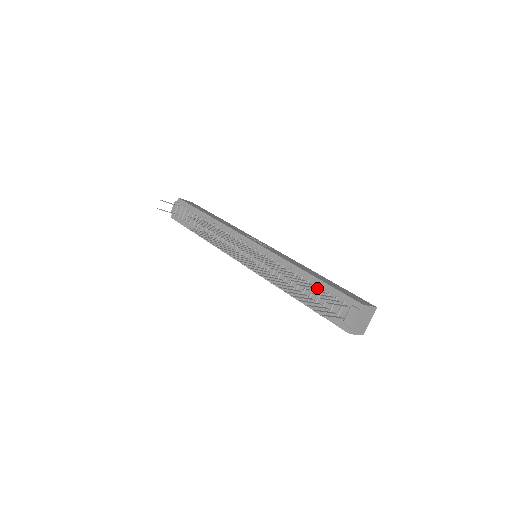
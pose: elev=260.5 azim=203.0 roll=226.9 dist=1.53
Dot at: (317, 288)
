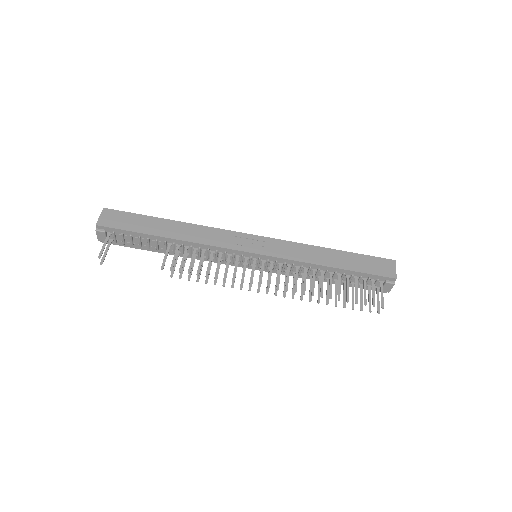
Dot at: (348, 276)
